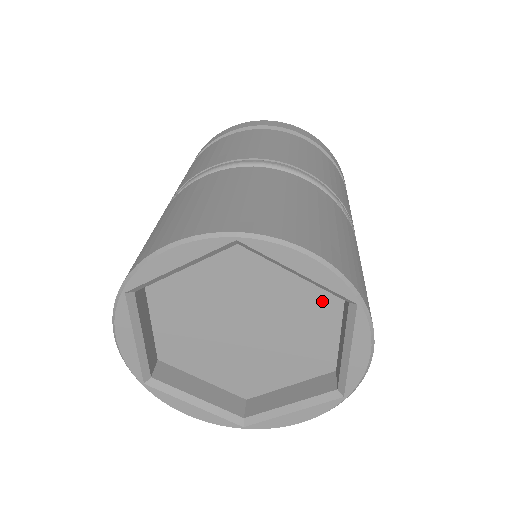
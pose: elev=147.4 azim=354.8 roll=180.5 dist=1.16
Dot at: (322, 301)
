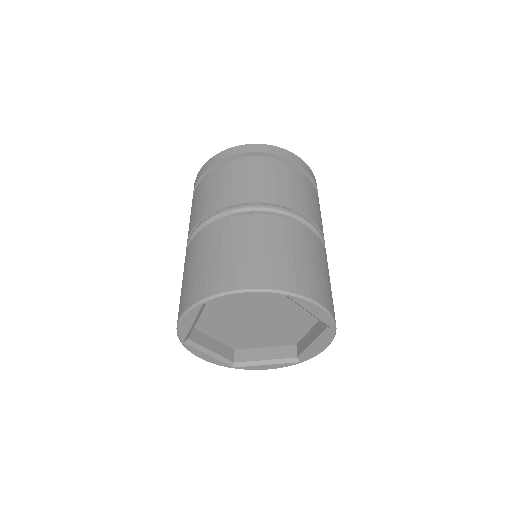
Dot at: (309, 316)
